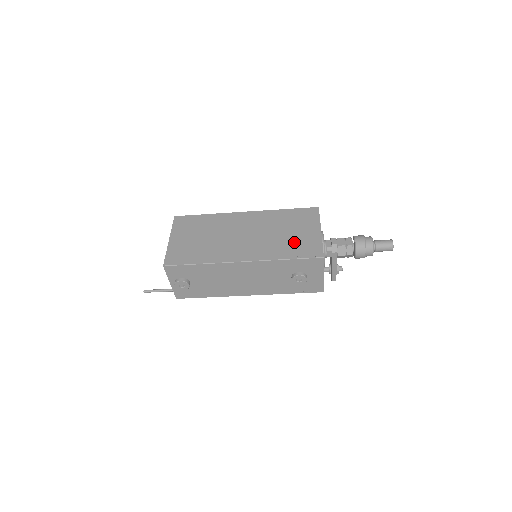
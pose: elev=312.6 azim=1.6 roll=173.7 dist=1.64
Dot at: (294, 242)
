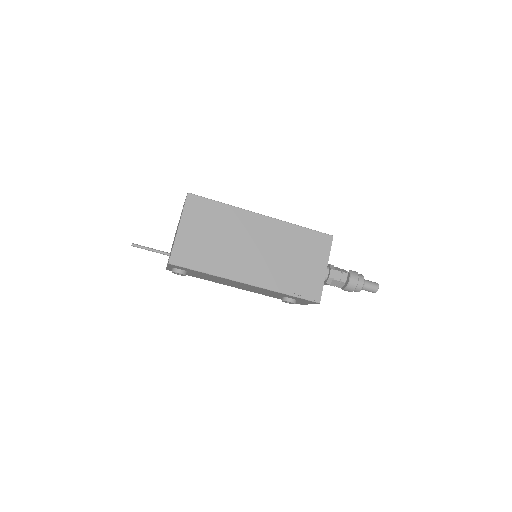
Dot at: (299, 275)
